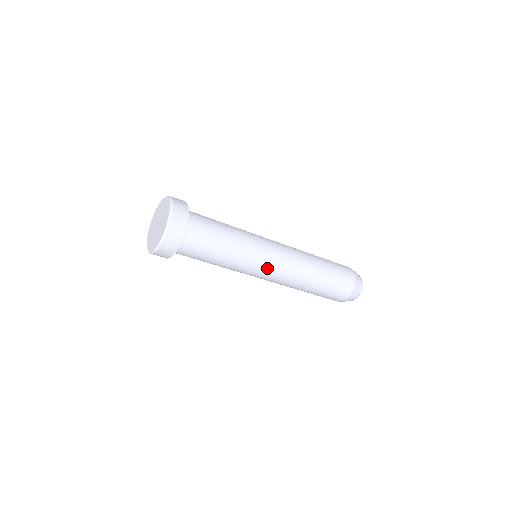
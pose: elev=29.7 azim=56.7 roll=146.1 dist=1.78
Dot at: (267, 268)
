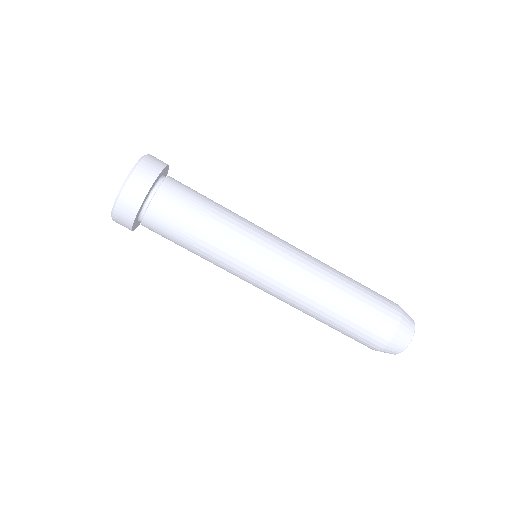
Dot at: (276, 239)
